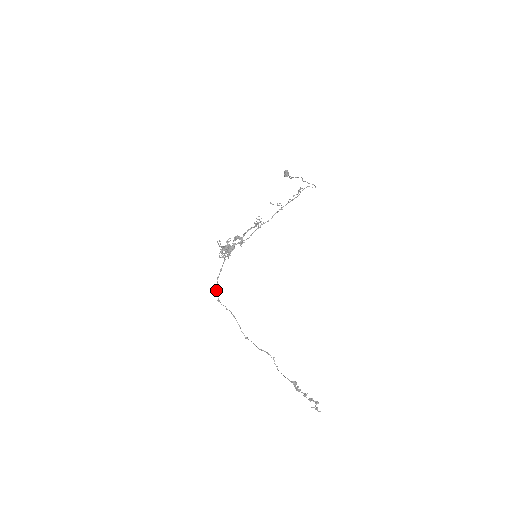
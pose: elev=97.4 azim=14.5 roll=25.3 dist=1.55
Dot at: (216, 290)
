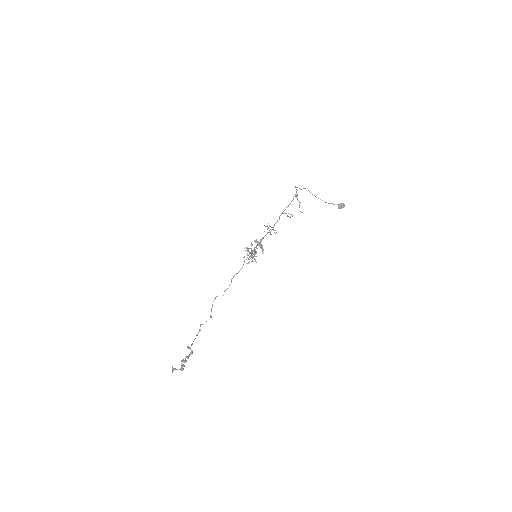
Dot at: occluded
